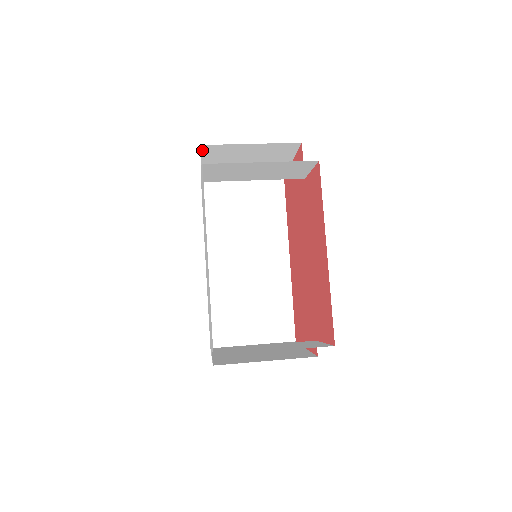
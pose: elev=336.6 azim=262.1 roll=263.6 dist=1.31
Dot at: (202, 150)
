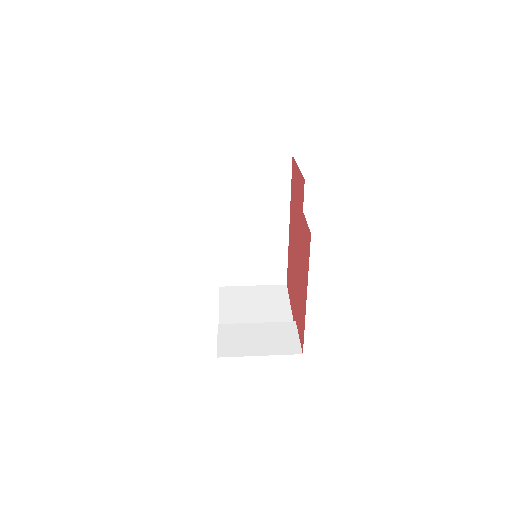
Dot at: occluded
